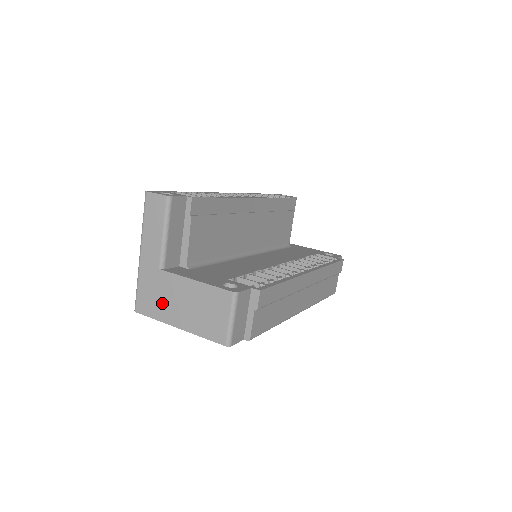
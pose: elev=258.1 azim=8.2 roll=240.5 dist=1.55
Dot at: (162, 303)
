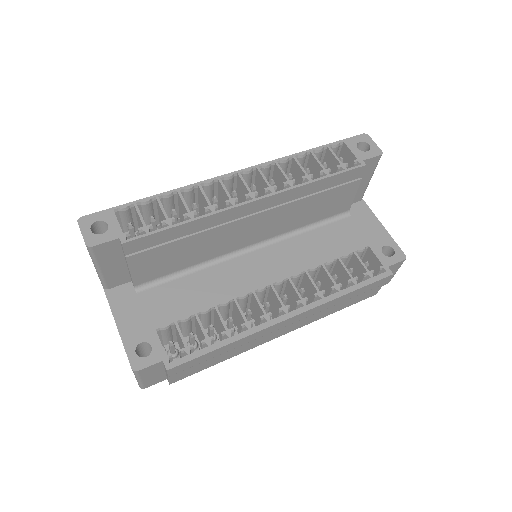
Dot at: occluded
